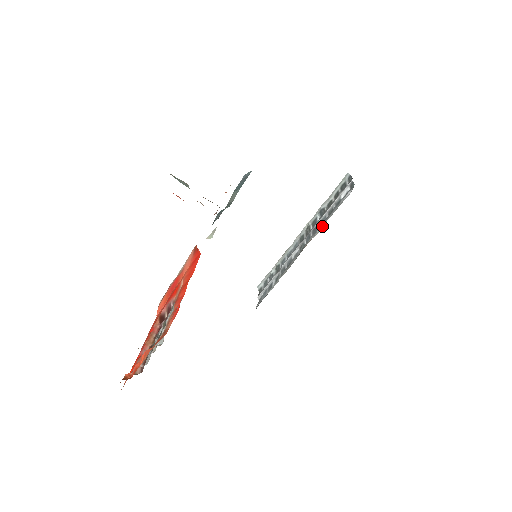
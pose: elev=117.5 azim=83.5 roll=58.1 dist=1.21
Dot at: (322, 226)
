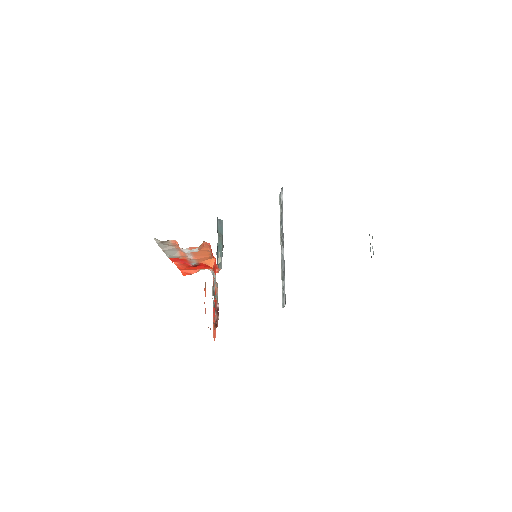
Dot at: occluded
